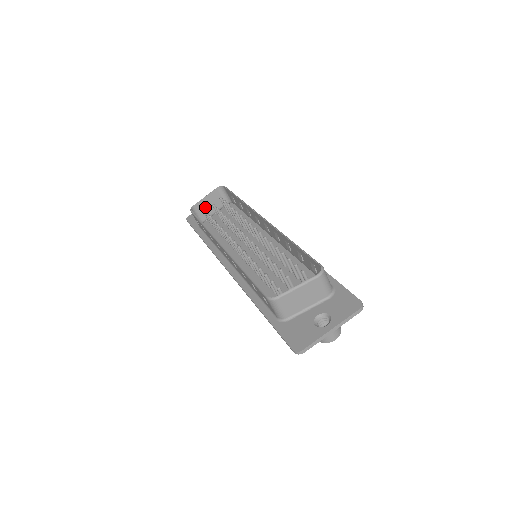
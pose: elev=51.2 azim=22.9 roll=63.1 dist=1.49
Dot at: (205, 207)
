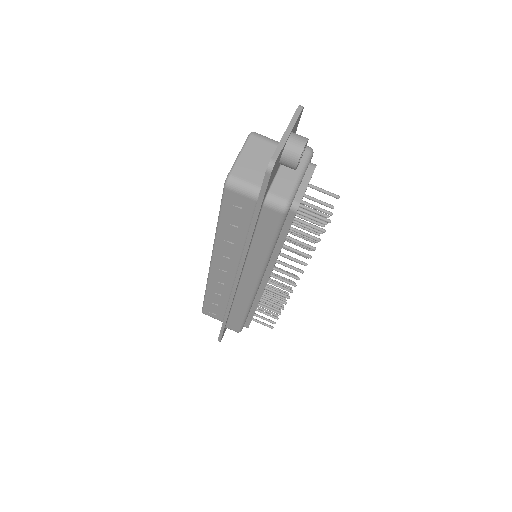
Dot at: occluded
